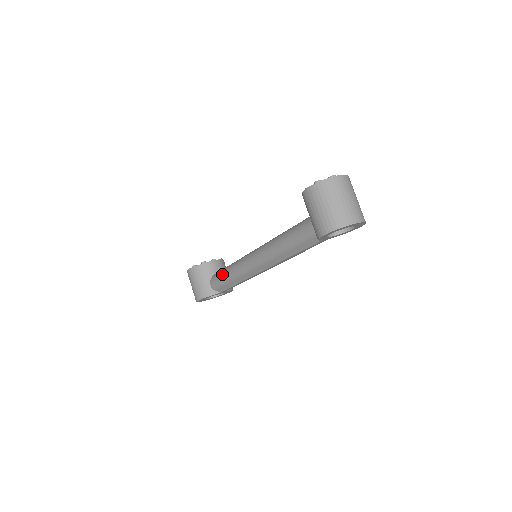
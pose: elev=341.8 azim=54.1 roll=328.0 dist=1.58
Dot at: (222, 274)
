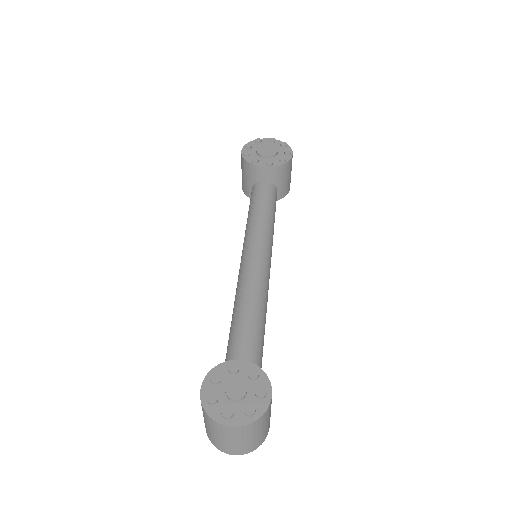
Dot at: (249, 208)
